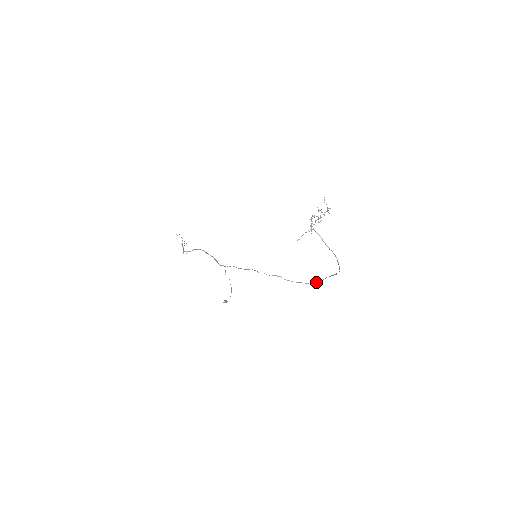
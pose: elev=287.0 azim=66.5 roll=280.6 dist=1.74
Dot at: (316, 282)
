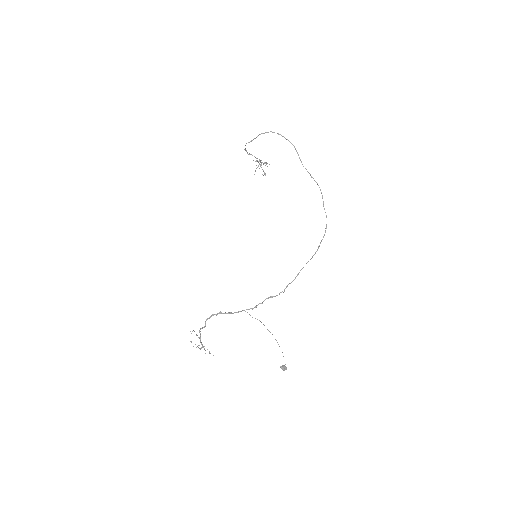
Dot at: (326, 228)
